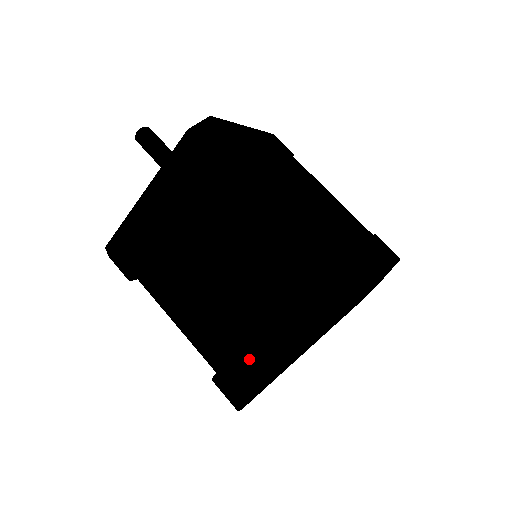
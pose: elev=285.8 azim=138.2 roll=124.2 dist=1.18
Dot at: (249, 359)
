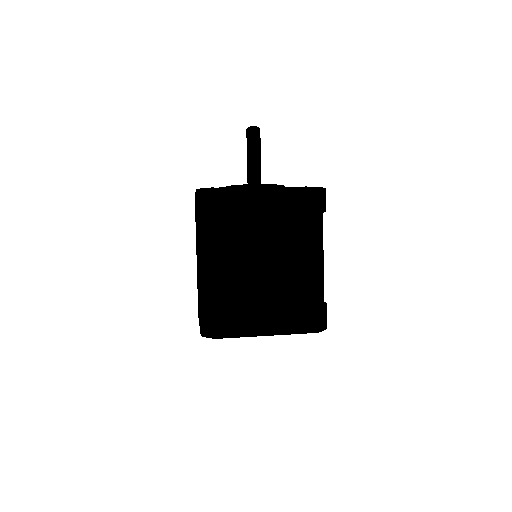
Dot at: (244, 318)
